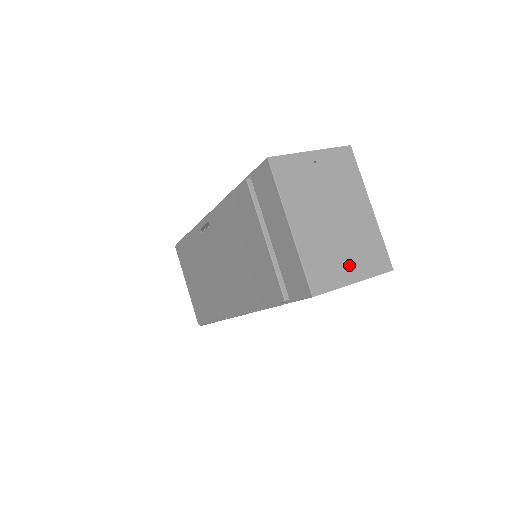
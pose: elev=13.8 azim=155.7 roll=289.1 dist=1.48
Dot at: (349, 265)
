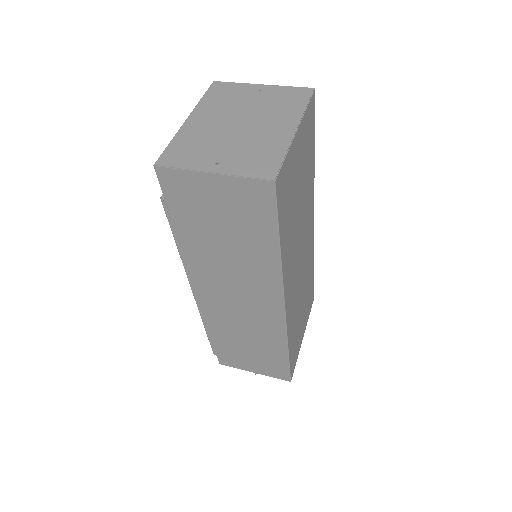
Dot at: (219, 159)
